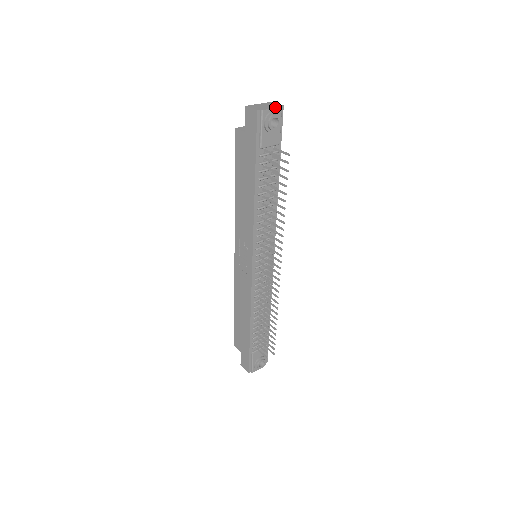
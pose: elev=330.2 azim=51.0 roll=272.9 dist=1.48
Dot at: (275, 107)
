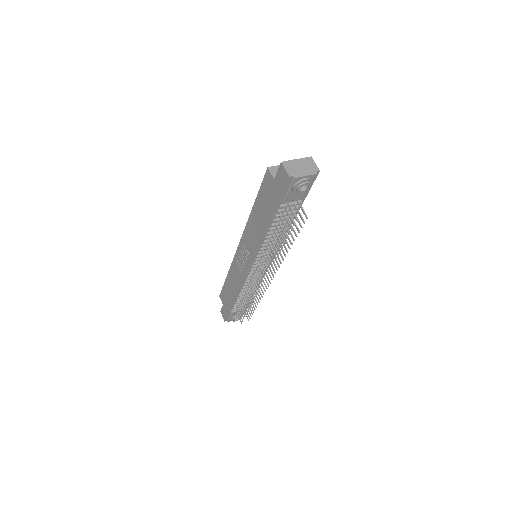
Dot at: (310, 174)
